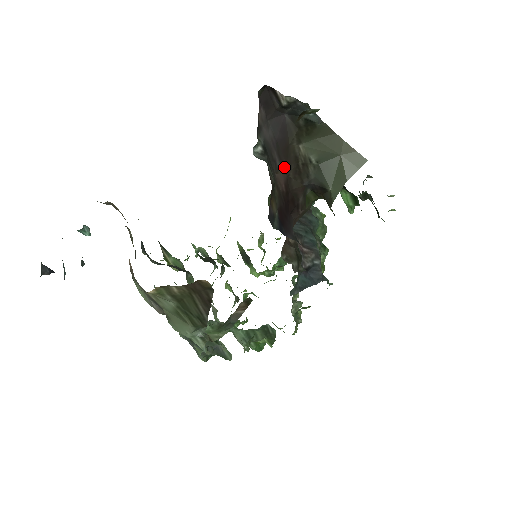
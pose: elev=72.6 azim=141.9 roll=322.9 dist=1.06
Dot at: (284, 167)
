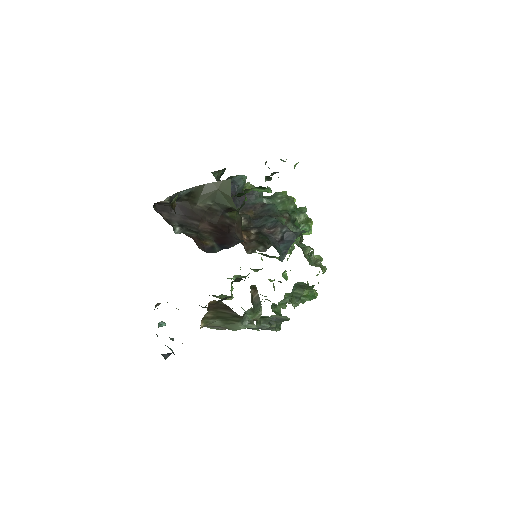
Dot at: (201, 220)
